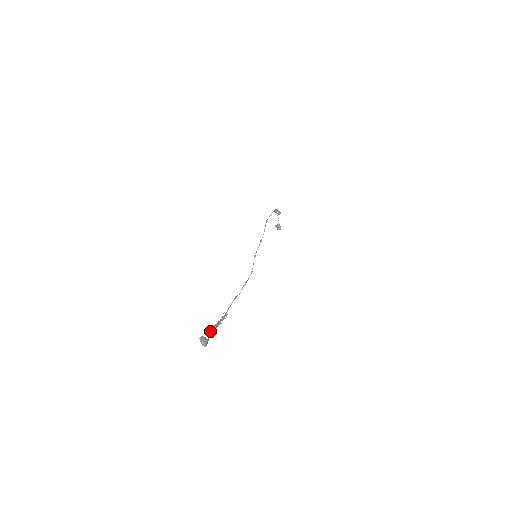
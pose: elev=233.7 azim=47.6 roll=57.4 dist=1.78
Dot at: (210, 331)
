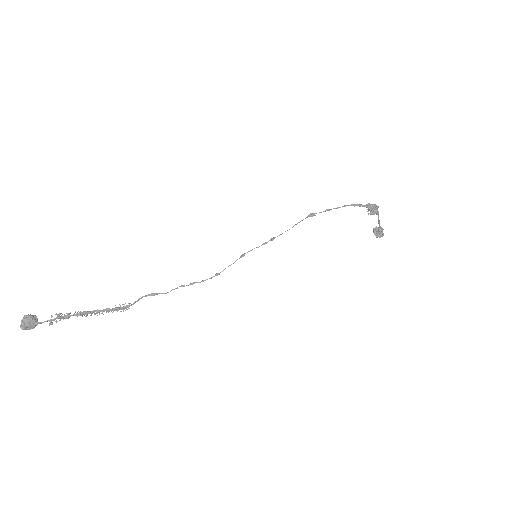
Dot at: (59, 315)
